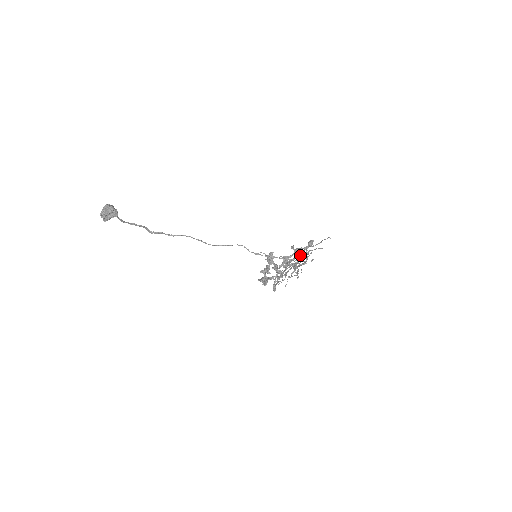
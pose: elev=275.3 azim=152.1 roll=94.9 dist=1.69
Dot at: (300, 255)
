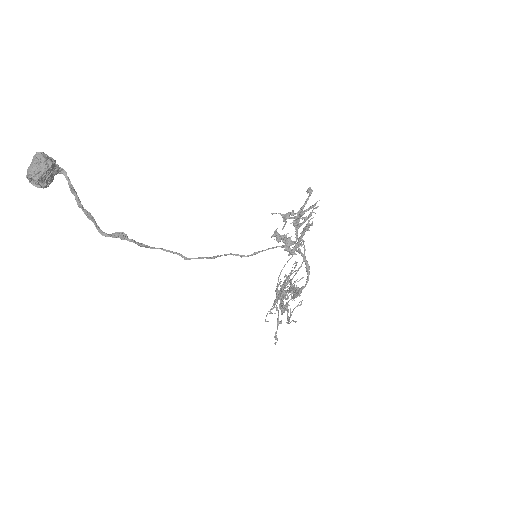
Dot at: occluded
